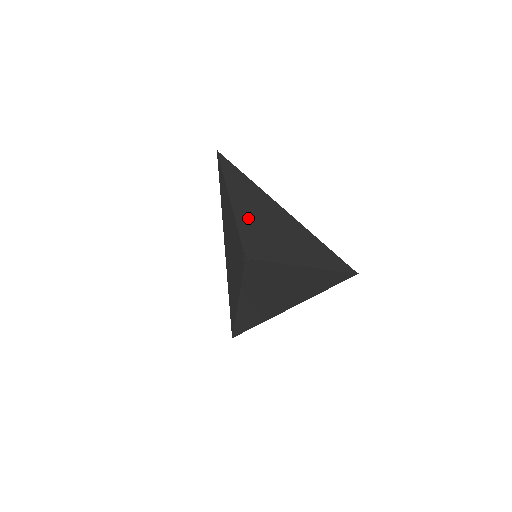
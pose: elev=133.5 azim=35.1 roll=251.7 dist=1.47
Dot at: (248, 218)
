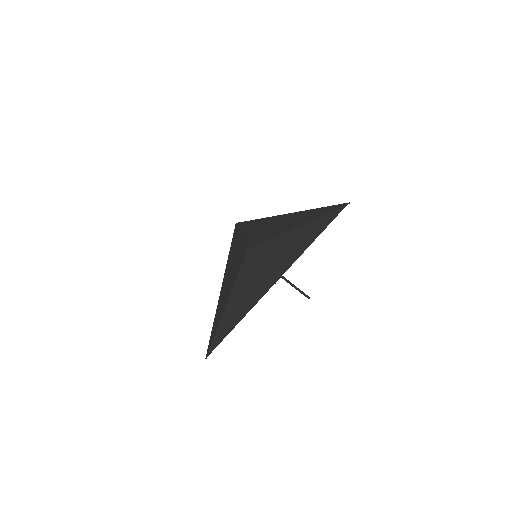
Dot at: (255, 232)
